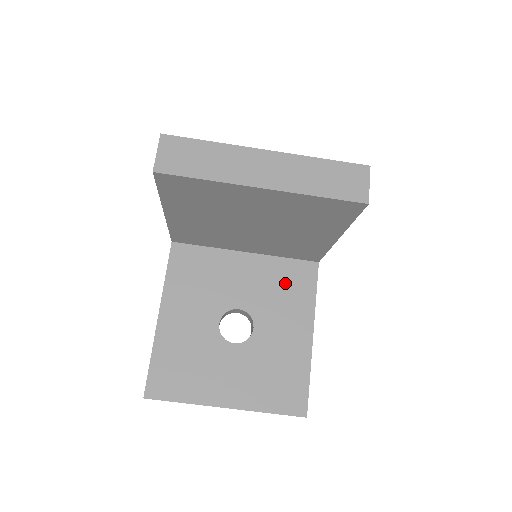
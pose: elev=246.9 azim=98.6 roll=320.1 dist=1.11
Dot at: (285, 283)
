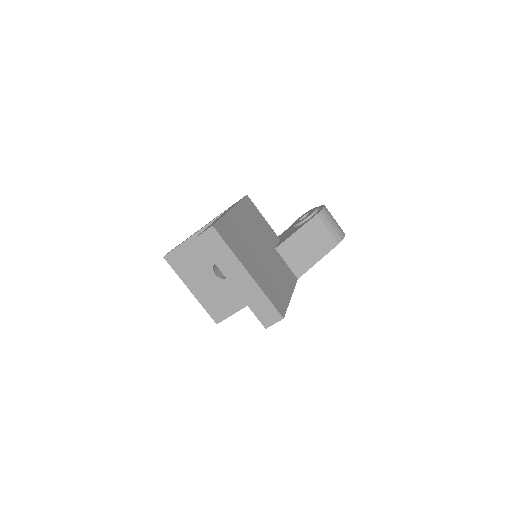
Dot at: occluded
